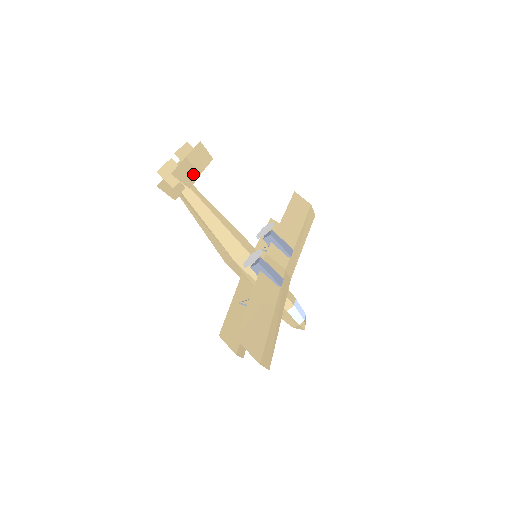
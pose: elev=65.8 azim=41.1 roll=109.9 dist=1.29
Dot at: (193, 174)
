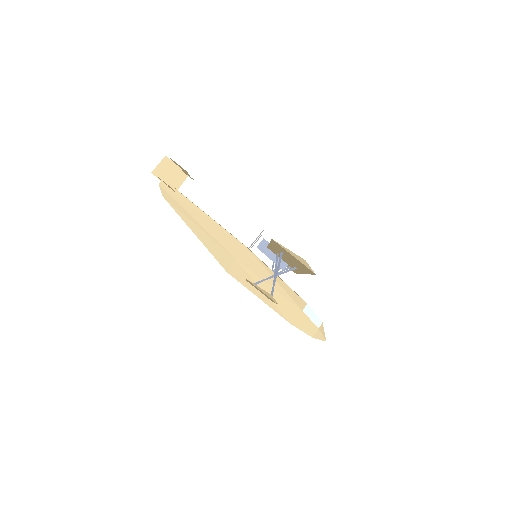
Dot at: (186, 173)
